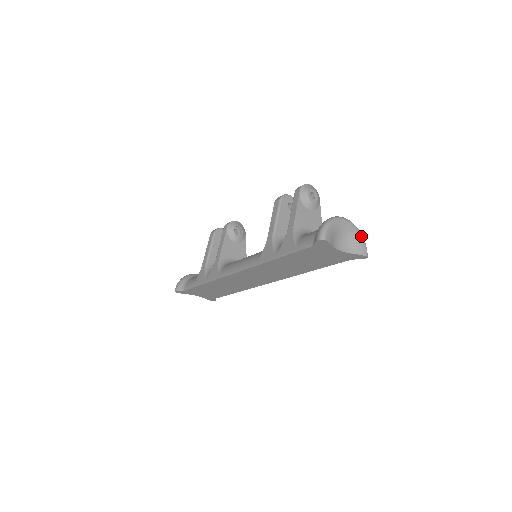
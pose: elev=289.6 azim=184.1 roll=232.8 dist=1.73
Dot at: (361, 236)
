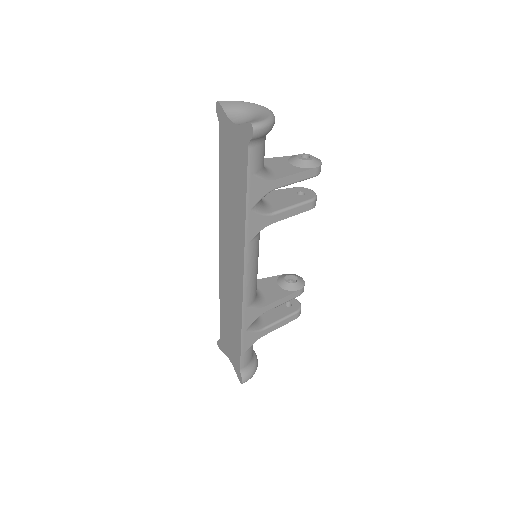
Dot at: (268, 117)
